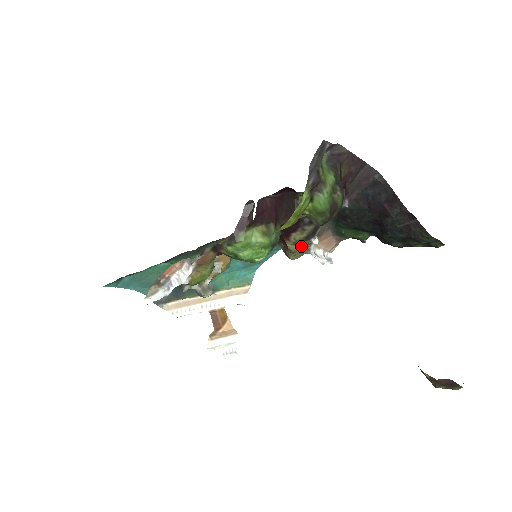
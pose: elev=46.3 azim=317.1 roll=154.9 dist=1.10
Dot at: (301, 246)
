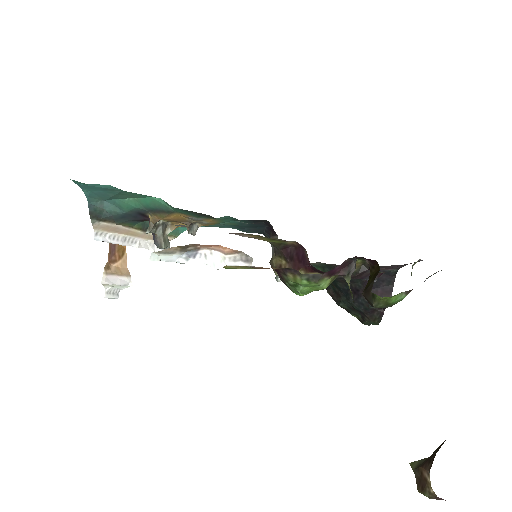
Dot at: occluded
